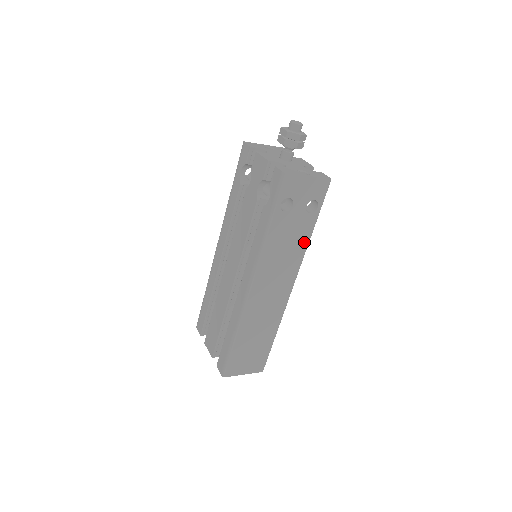
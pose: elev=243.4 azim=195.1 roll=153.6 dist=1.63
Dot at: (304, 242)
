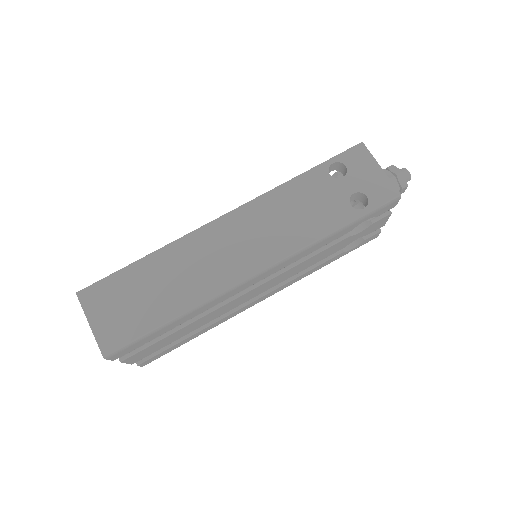
Dot at: (317, 231)
